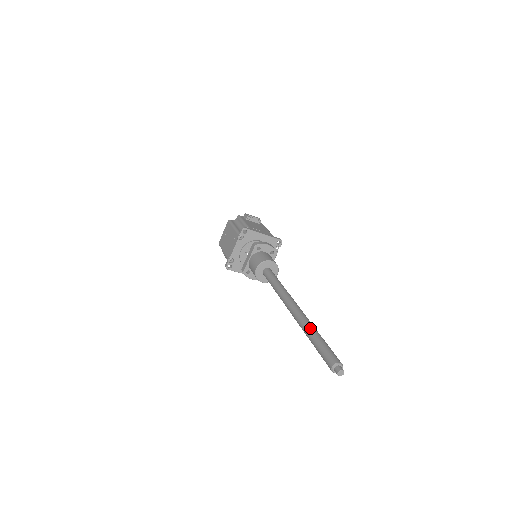
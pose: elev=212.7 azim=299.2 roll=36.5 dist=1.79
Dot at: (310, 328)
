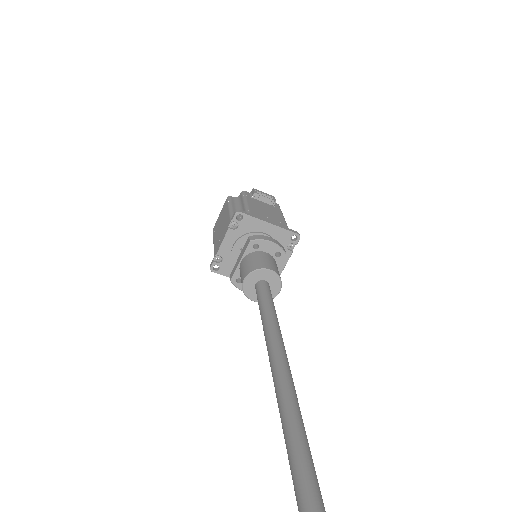
Dot at: (291, 425)
